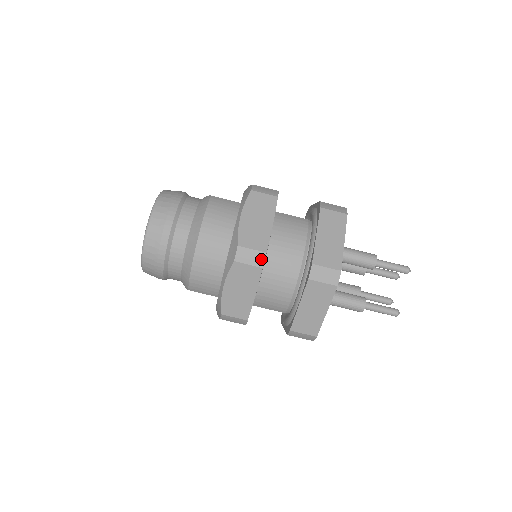
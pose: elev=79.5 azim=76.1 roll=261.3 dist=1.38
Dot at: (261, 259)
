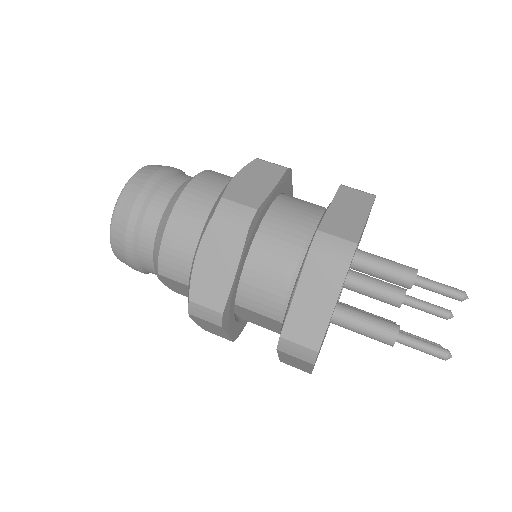
Dot at: (249, 216)
